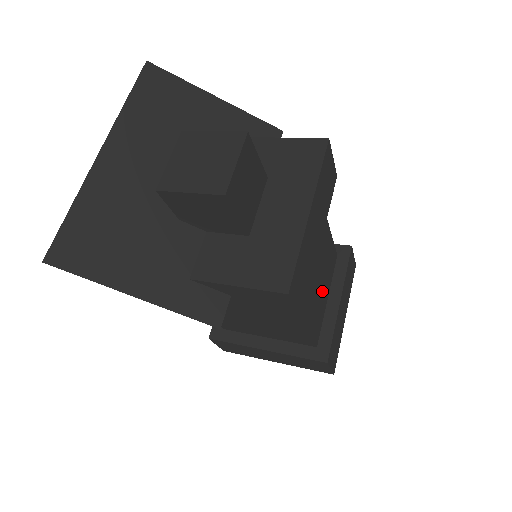
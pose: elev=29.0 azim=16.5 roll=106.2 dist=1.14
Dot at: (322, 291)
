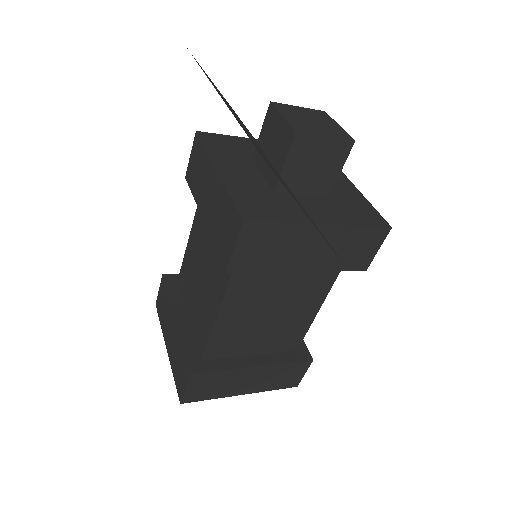
Dot at: occluded
